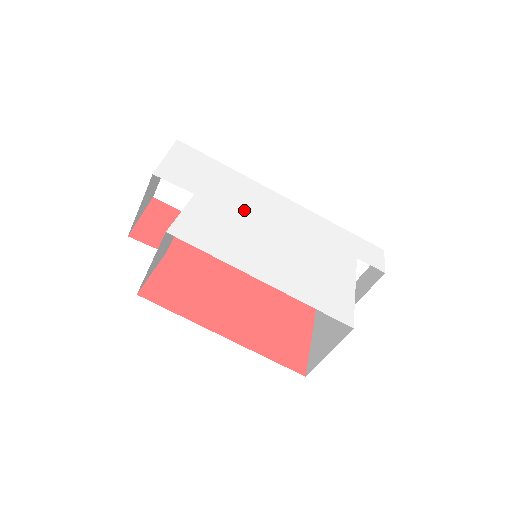
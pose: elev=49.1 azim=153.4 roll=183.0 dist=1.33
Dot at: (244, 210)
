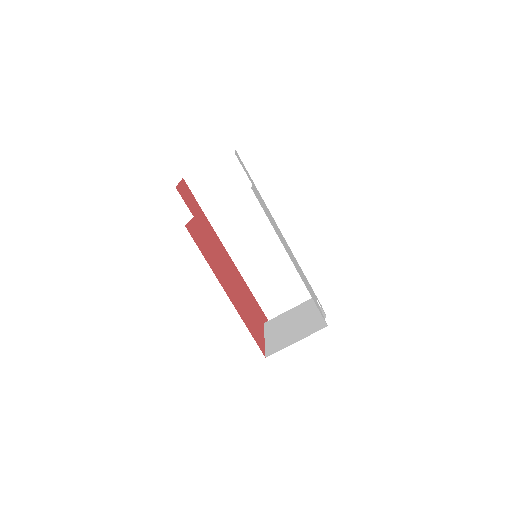
Dot at: occluded
